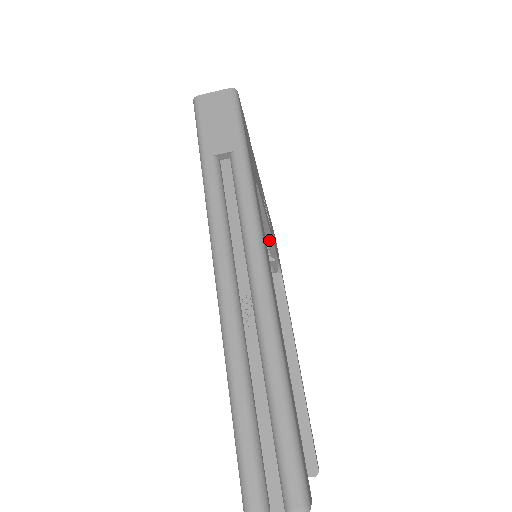
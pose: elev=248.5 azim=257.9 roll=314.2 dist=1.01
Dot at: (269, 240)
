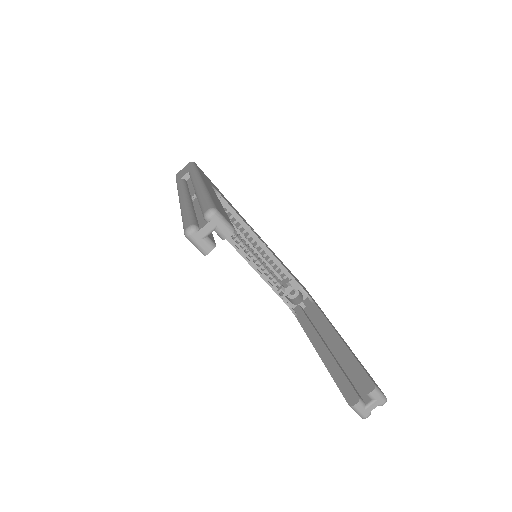
Dot at: (268, 252)
